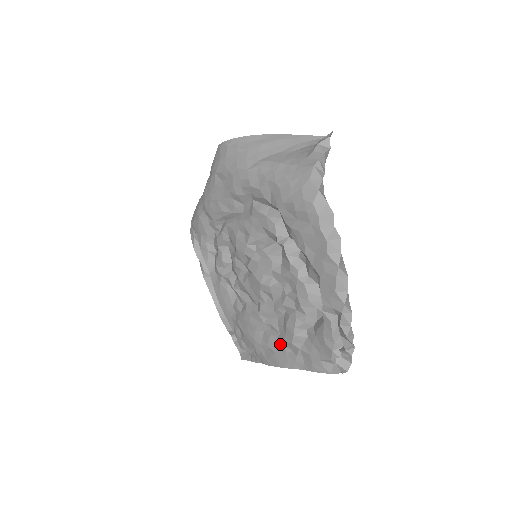
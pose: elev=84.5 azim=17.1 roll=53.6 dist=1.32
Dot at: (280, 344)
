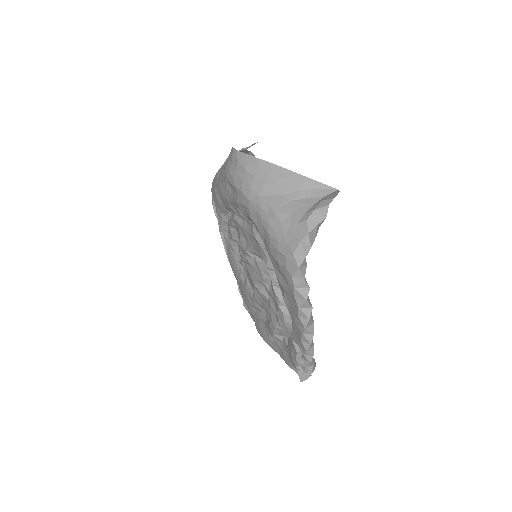
Dot at: occluded
